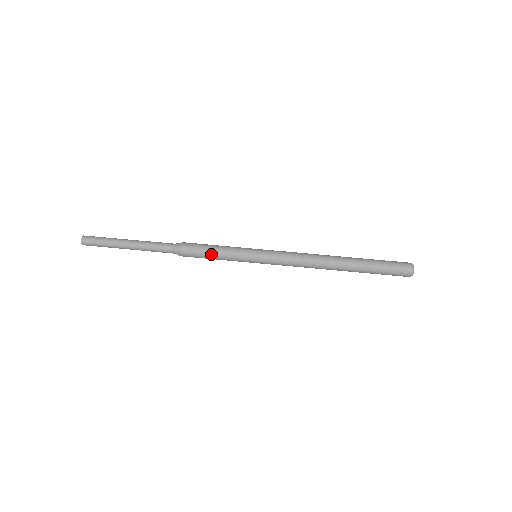
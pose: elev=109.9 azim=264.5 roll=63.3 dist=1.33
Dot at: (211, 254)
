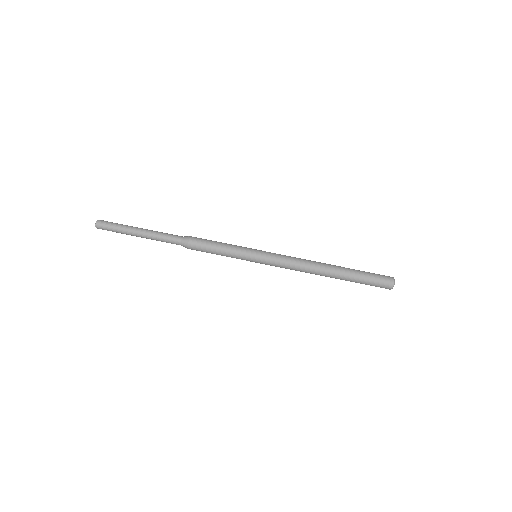
Dot at: (215, 252)
